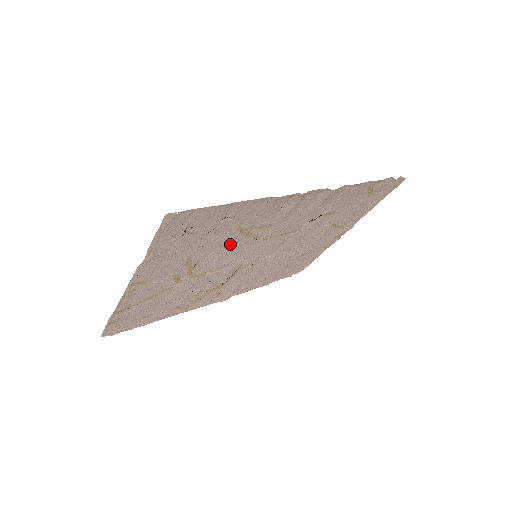
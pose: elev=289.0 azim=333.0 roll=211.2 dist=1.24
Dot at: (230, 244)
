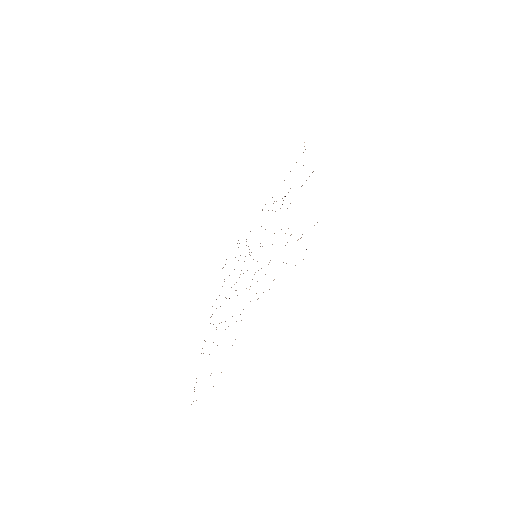
Dot at: occluded
